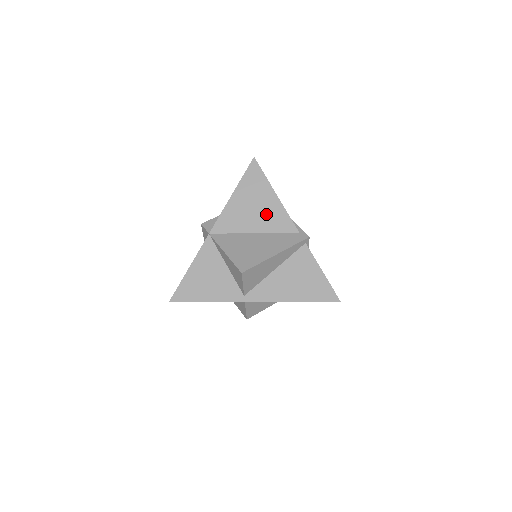
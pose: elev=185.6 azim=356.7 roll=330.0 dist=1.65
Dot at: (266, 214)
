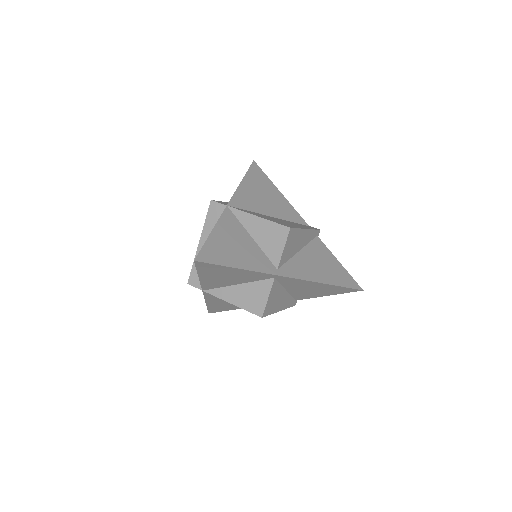
Dot at: (277, 204)
